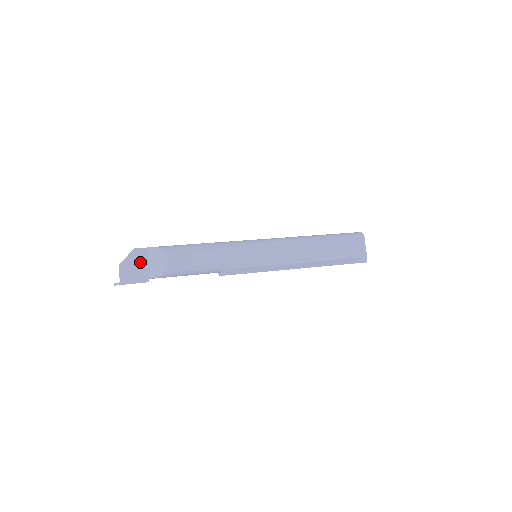
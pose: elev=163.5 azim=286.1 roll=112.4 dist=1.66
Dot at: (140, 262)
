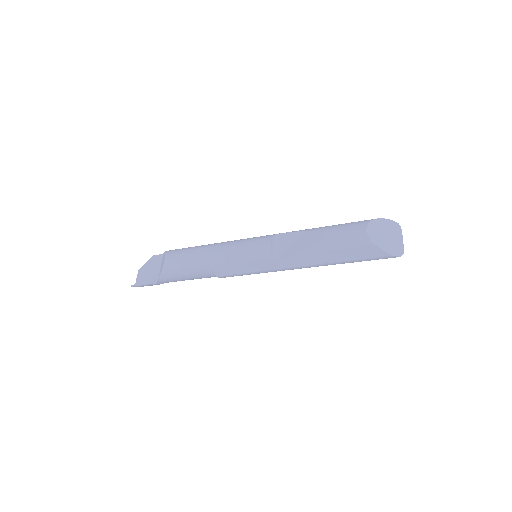
Dot at: (154, 266)
